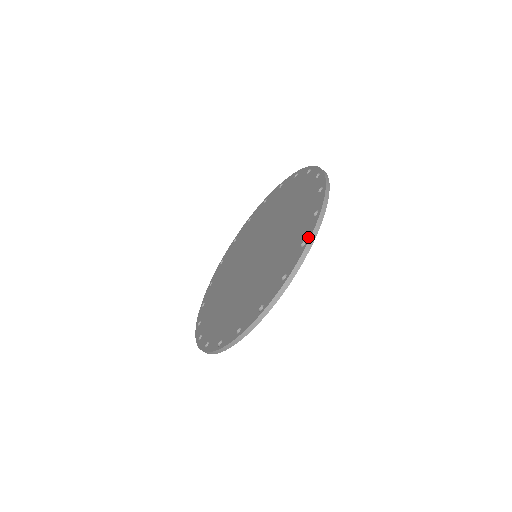
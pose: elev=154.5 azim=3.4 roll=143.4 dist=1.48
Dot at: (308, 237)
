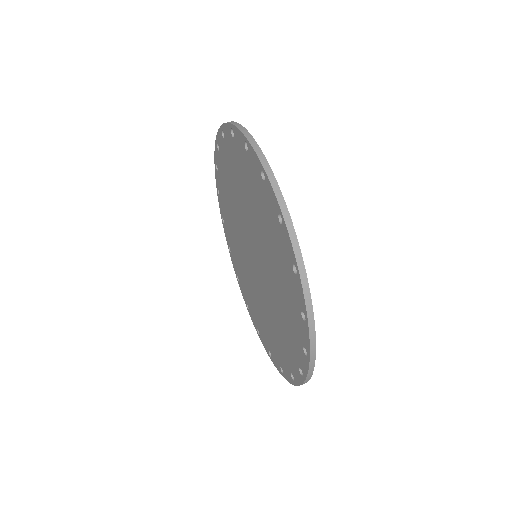
Dot at: (259, 166)
